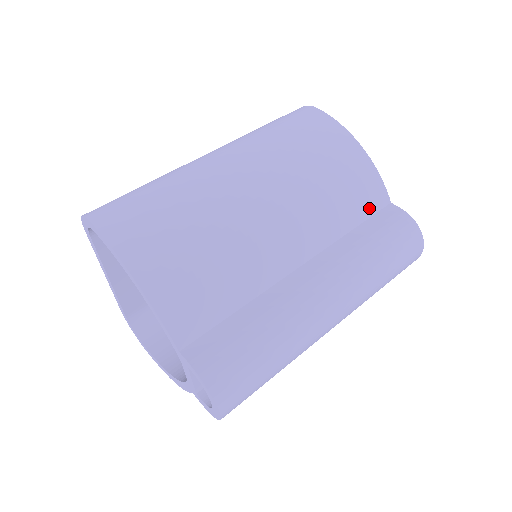
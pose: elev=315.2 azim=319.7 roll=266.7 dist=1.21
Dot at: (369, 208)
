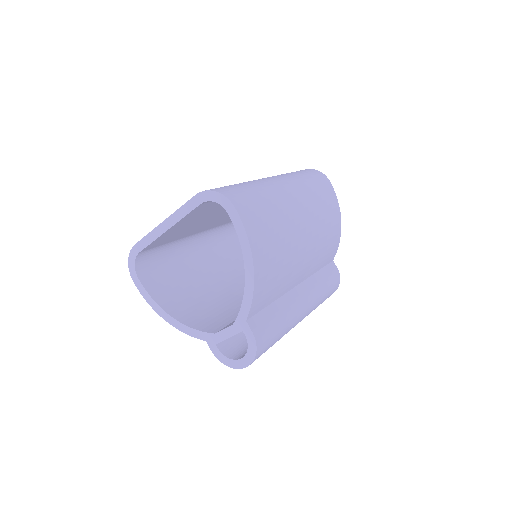
Dot at: (328, 261)
